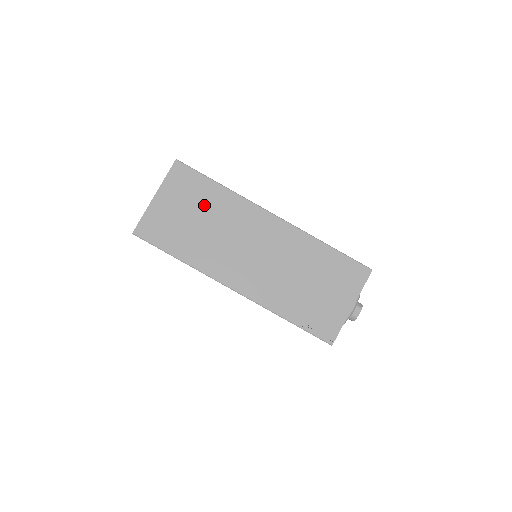
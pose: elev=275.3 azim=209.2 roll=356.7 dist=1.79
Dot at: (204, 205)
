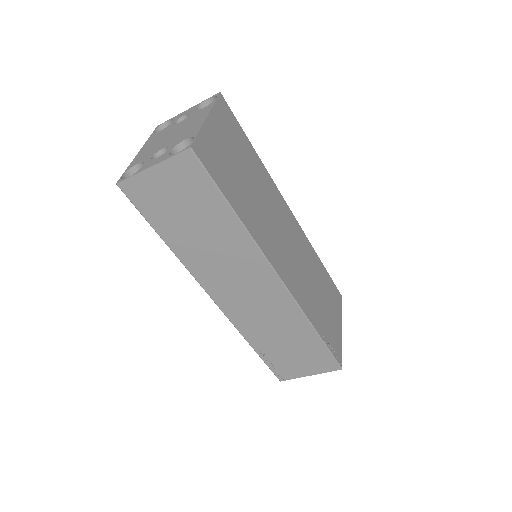
Dot at: (247, 162)
